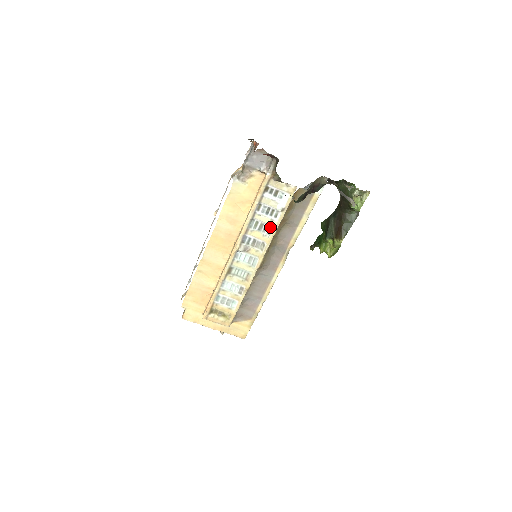
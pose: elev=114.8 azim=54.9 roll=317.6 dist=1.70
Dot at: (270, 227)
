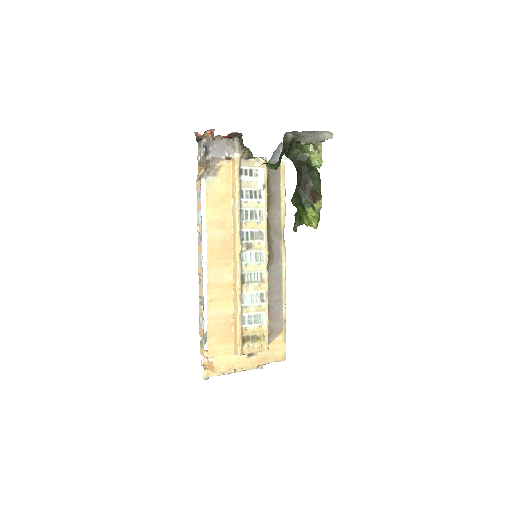
Dot at: (259, 212)
